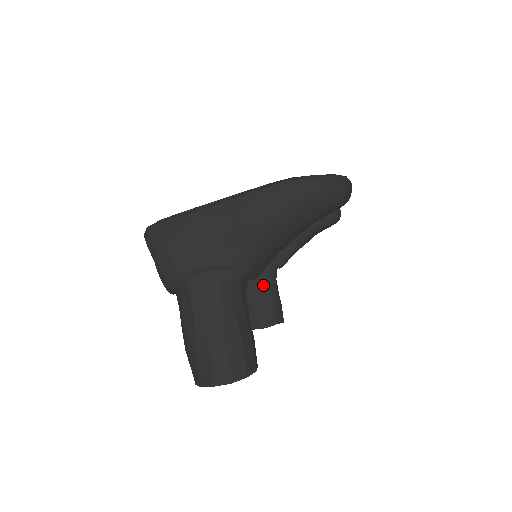
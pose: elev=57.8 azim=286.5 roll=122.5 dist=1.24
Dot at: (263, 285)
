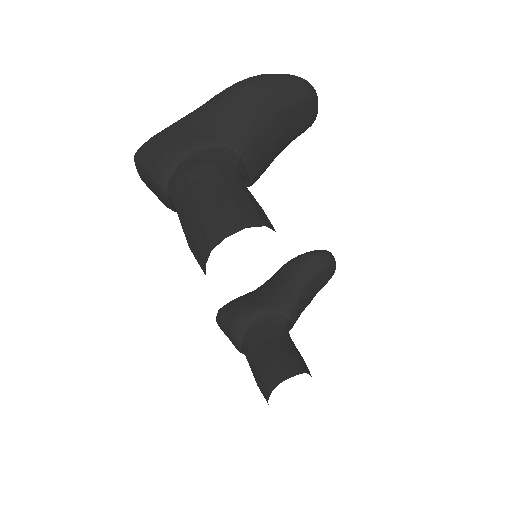
Dot at: (276, 339)
